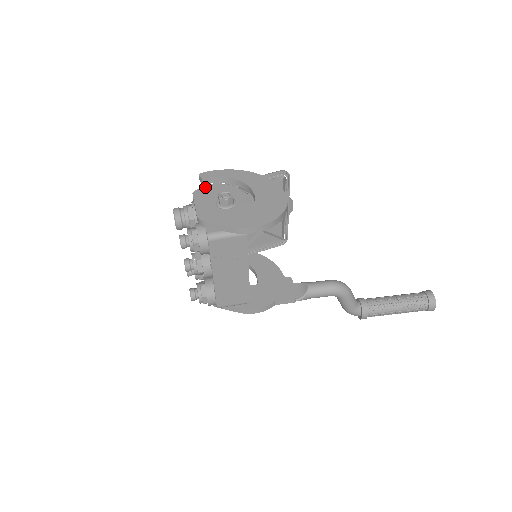
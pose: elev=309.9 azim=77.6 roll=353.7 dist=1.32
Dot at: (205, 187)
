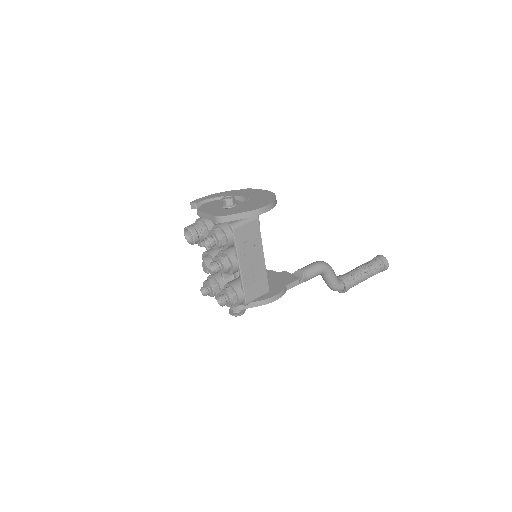
Dot at: (203, 205)
